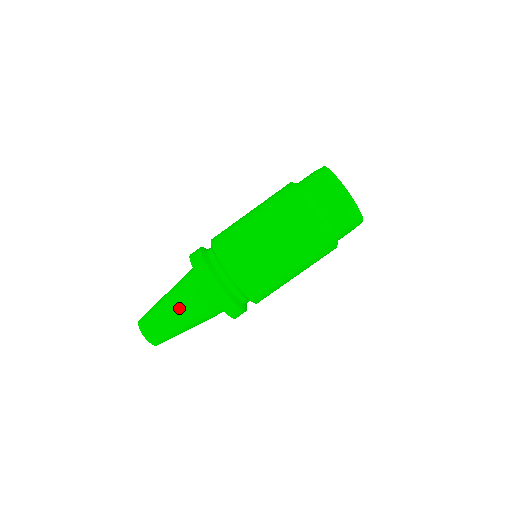
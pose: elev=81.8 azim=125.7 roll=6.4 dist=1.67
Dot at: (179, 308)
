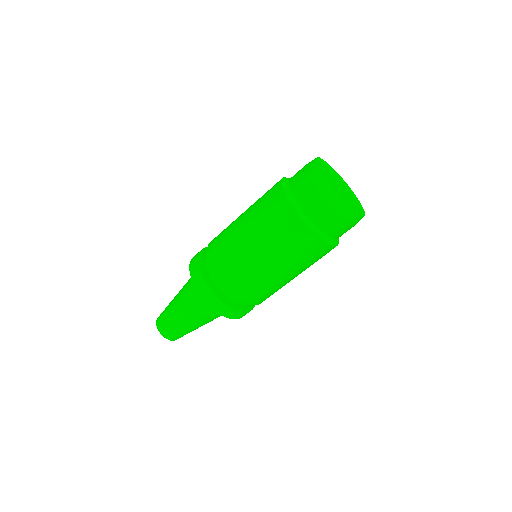
Dot at: (201, 323)
